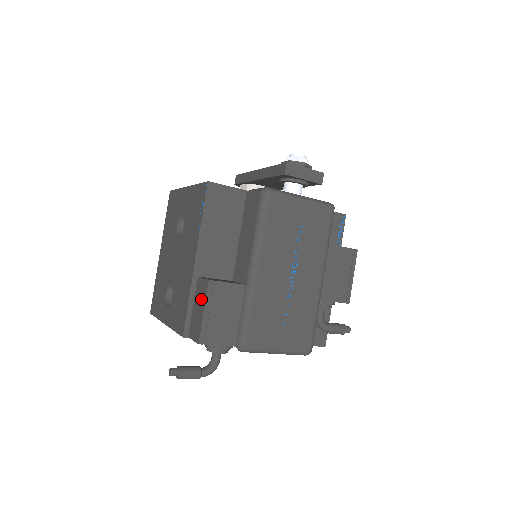
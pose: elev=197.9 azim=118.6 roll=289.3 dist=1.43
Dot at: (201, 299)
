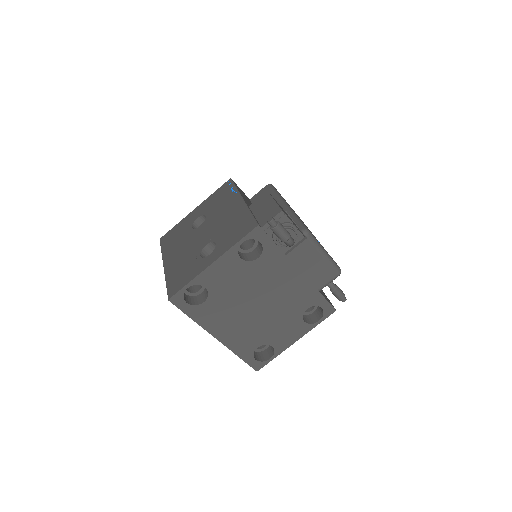
Dot at: (265, 202)
